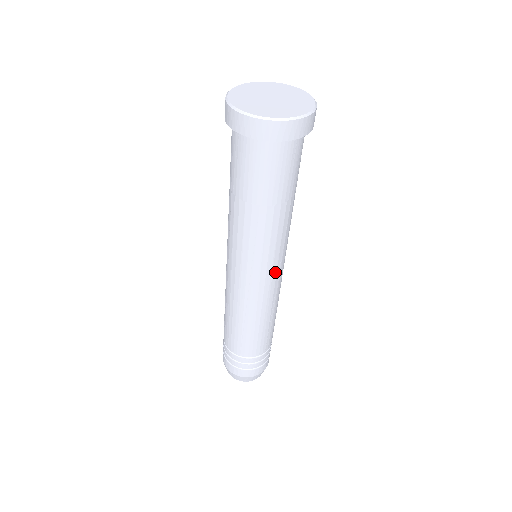
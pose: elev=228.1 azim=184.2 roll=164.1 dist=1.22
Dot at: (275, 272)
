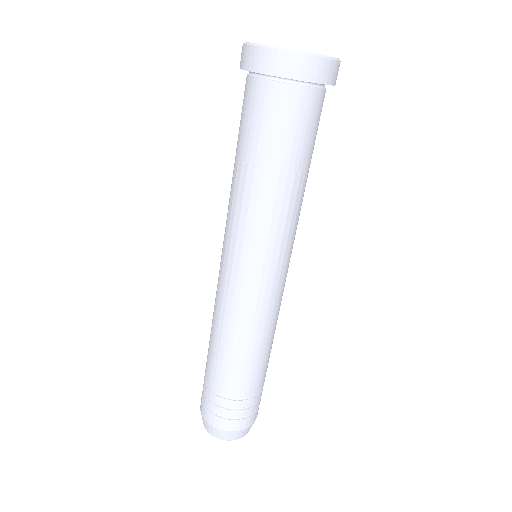
Dot at: (244, 268)
